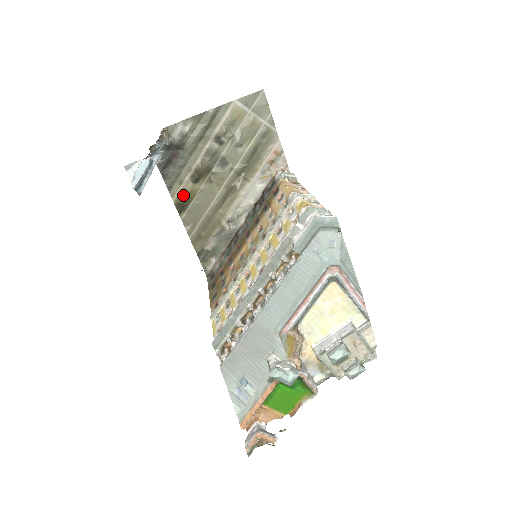
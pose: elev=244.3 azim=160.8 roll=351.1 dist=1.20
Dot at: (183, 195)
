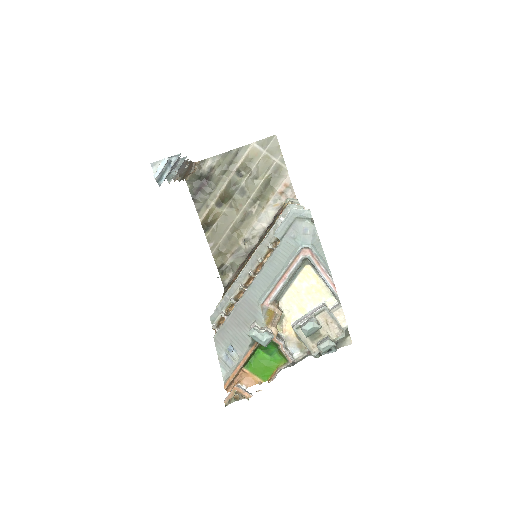
Dot at: (208, 216)
